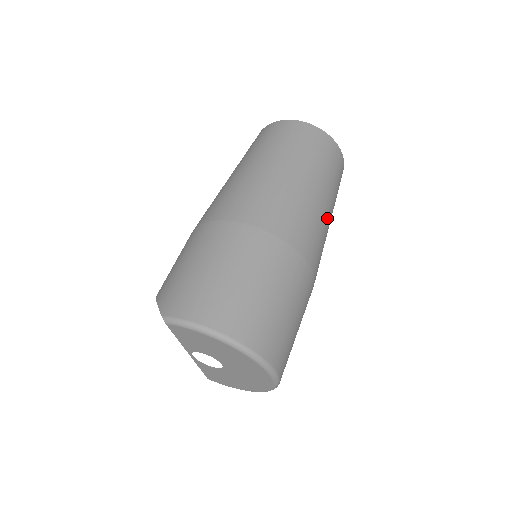
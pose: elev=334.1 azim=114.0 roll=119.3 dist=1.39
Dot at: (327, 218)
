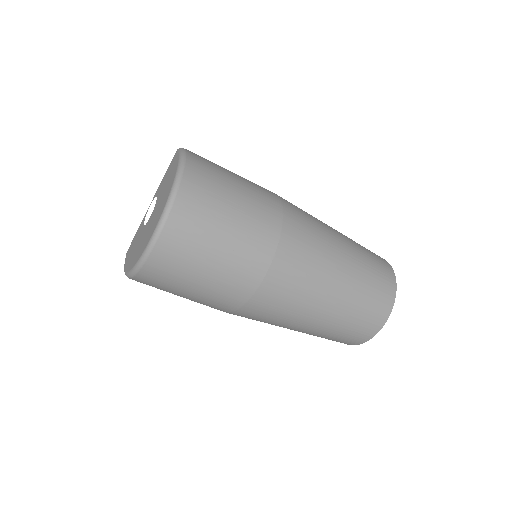
Dot at: (321, 299)
